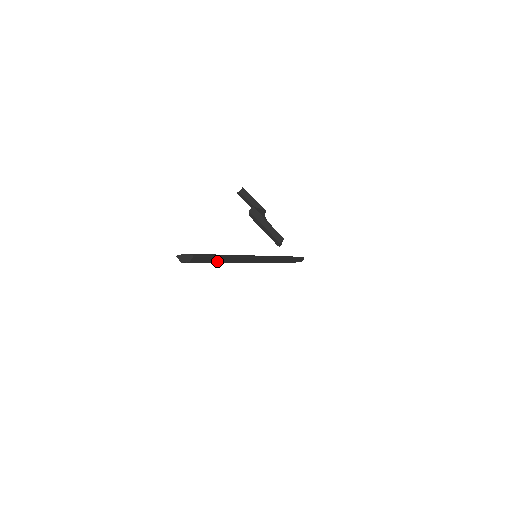
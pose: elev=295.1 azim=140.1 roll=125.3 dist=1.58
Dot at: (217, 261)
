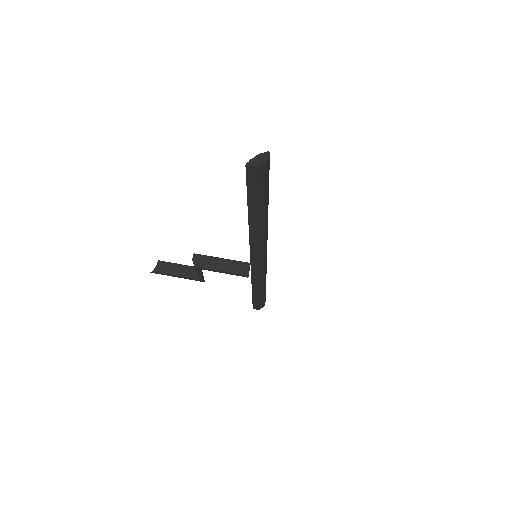
Dot at: (267, 199)
